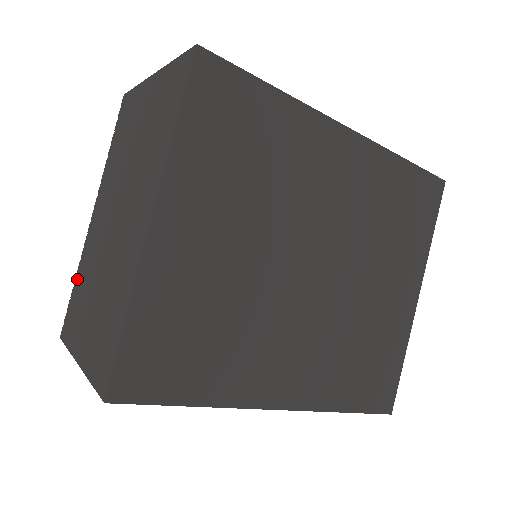
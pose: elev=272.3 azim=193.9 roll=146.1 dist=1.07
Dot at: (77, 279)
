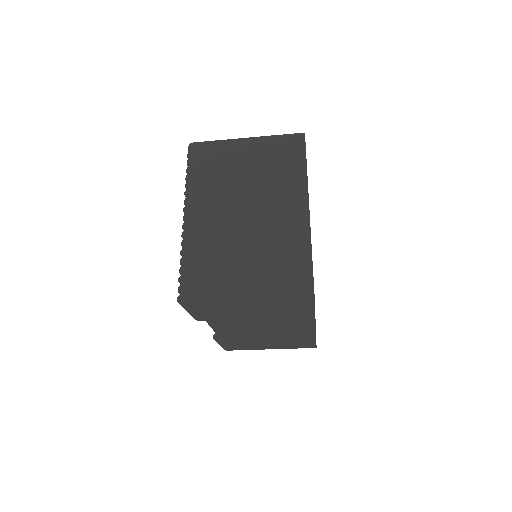
Dot at: (189, 259)
